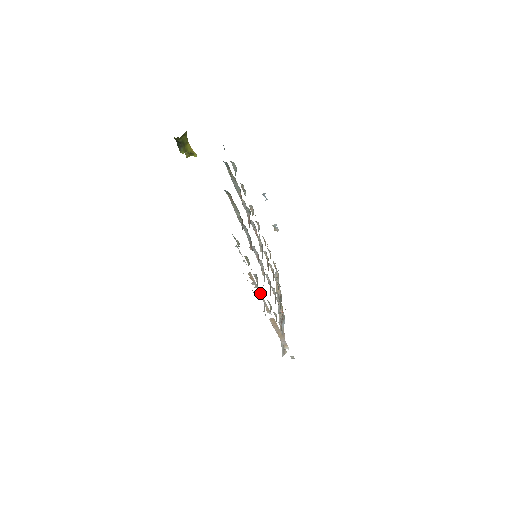
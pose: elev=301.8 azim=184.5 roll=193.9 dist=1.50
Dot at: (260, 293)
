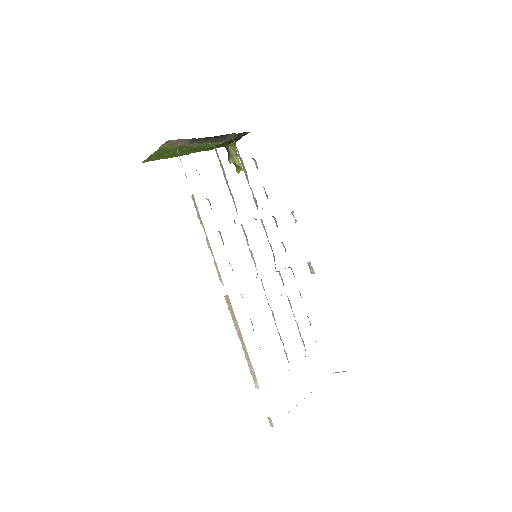
Dot at: occluded
